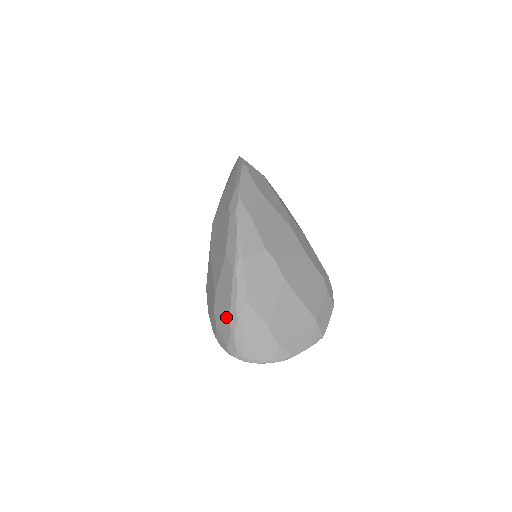
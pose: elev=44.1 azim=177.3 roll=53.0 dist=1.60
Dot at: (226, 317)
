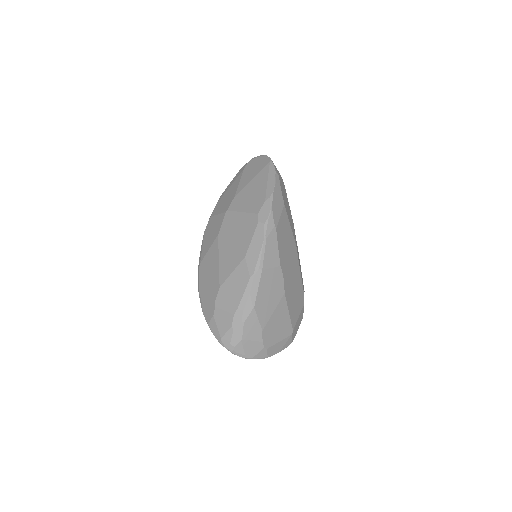
Dot at: (230, 313)
